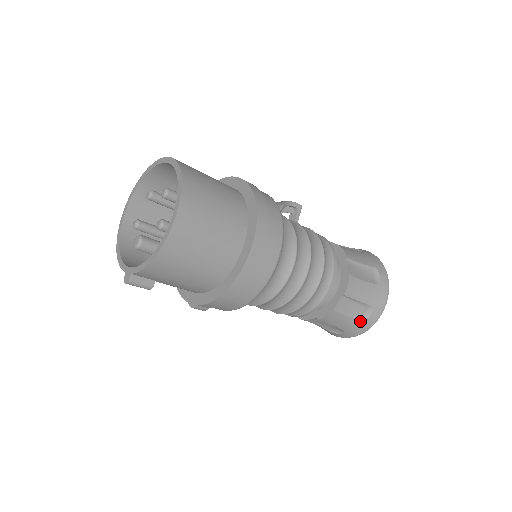
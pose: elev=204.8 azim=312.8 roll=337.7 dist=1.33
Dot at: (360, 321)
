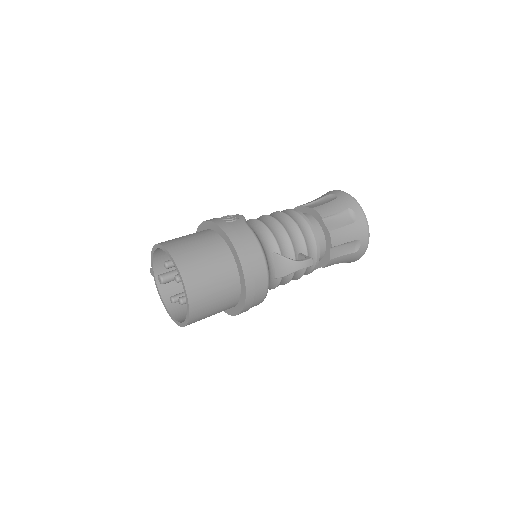
Dot at: occluded
